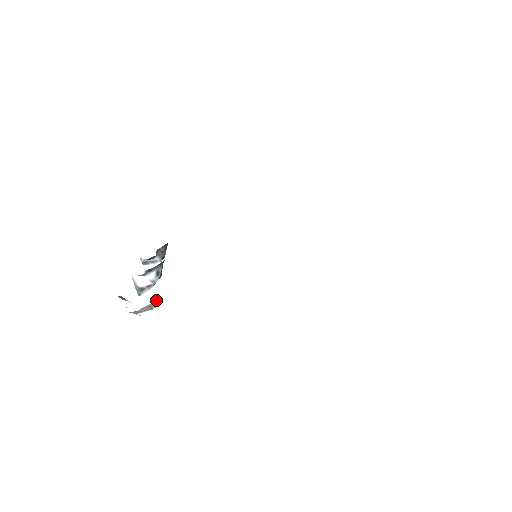
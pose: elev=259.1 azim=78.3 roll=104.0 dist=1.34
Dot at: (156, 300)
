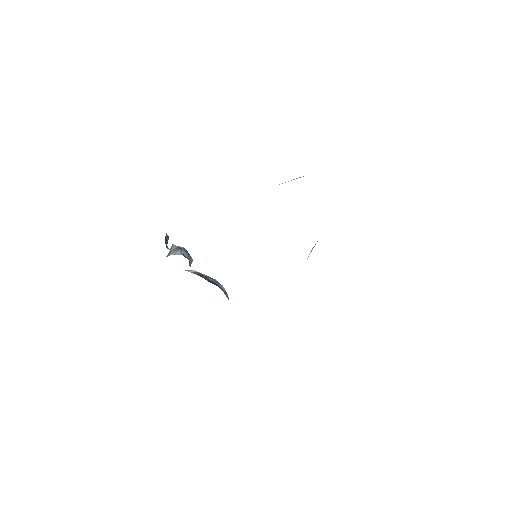
Dot at: (227, 297)
